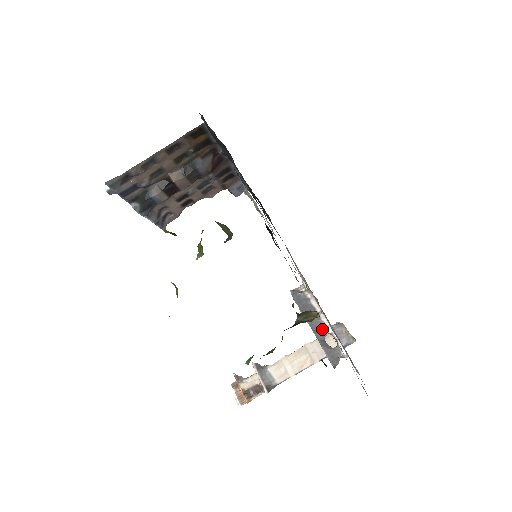
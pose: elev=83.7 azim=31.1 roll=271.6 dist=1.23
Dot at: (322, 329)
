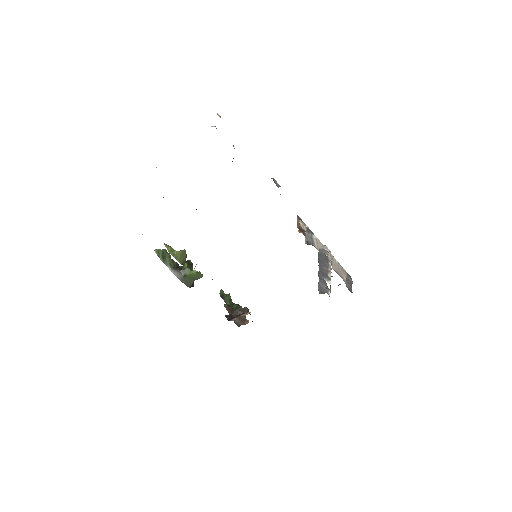
Dot at: (326, 277)
